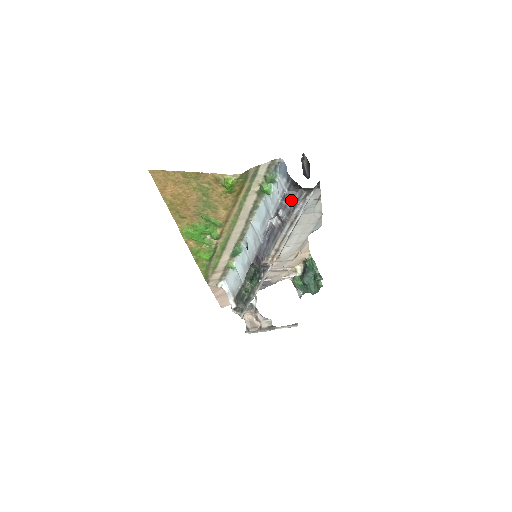
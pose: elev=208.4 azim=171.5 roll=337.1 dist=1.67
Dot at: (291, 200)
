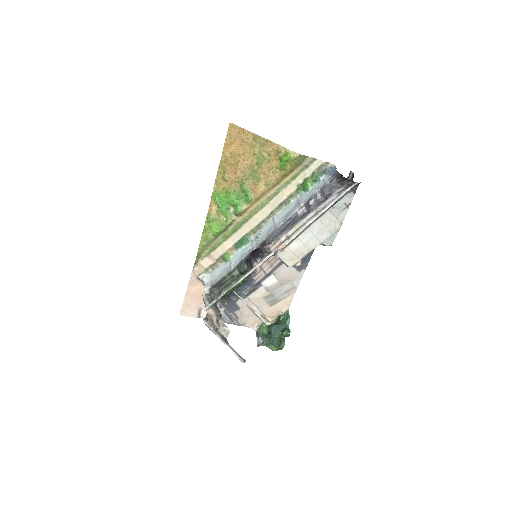
Dot at: (328, 190)
